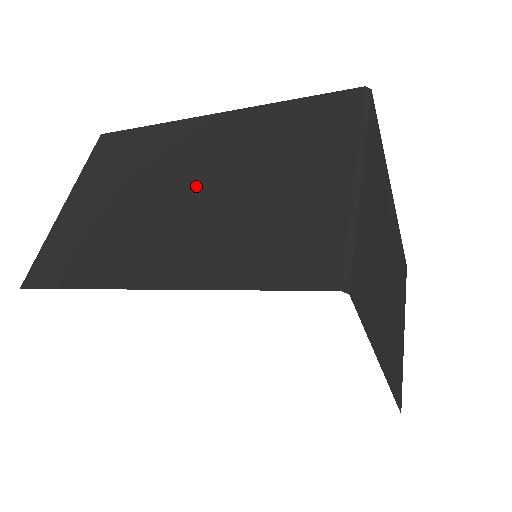
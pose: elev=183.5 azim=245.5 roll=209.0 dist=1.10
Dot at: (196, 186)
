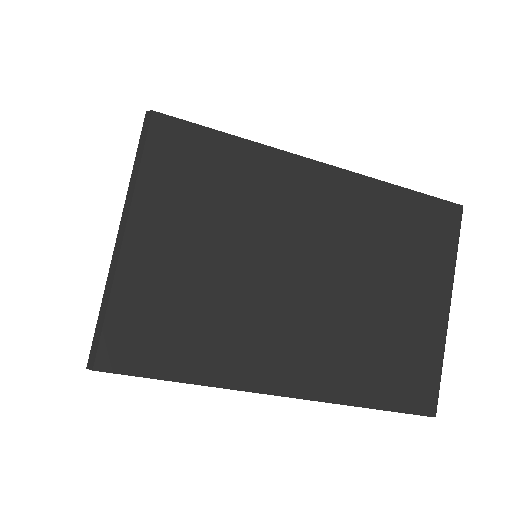
Dot at: occluded
